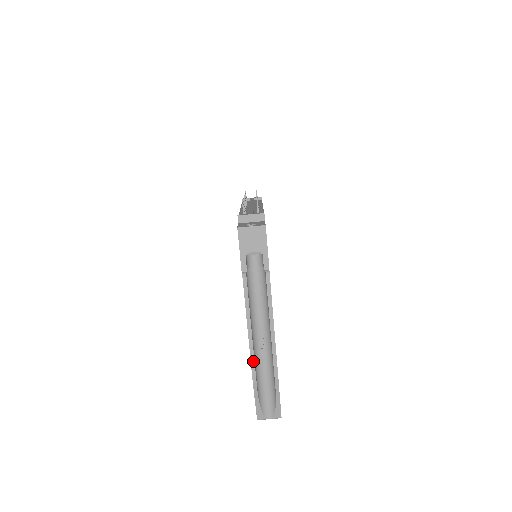
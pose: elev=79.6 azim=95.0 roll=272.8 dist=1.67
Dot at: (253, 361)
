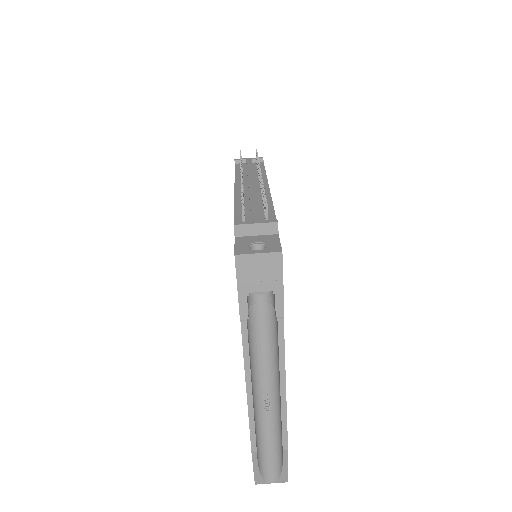
Dot at: (253, 429)
